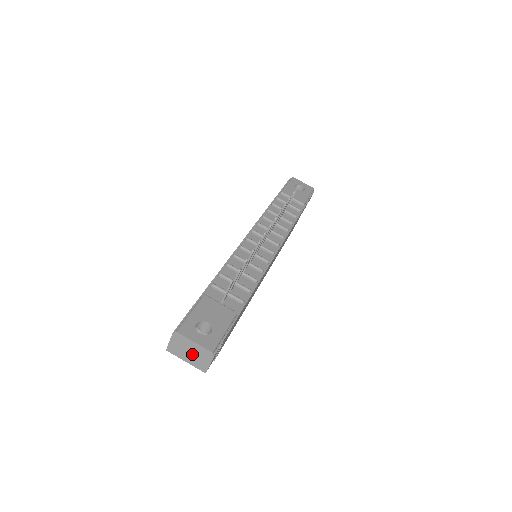
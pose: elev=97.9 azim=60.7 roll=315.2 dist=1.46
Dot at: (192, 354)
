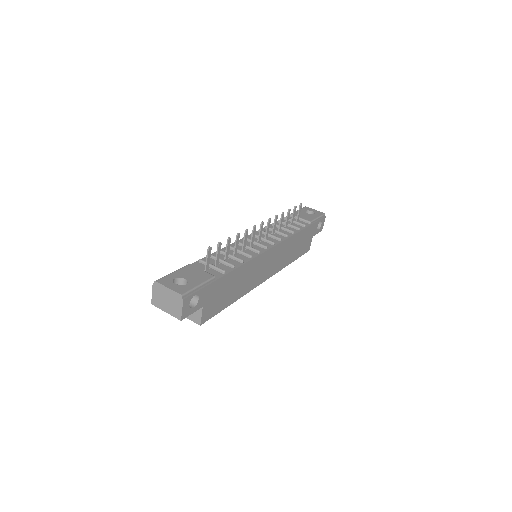
Dot at: (169, 302)
